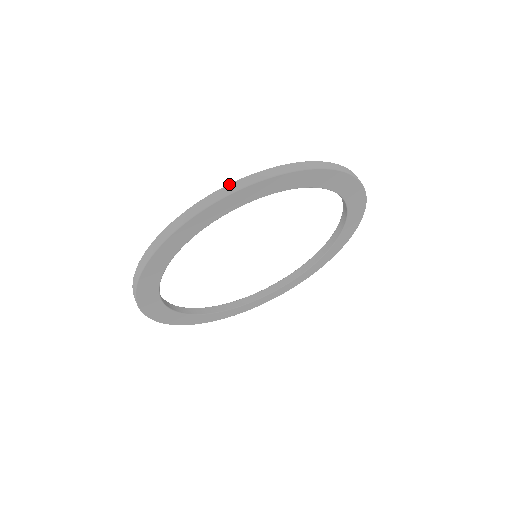
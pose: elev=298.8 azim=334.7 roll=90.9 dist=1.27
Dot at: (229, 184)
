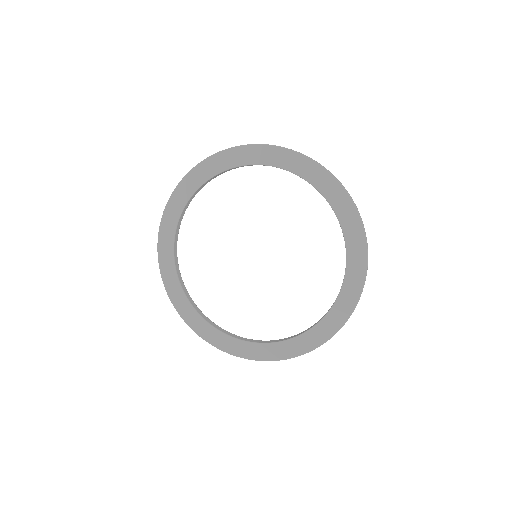
Dot at: occluded
